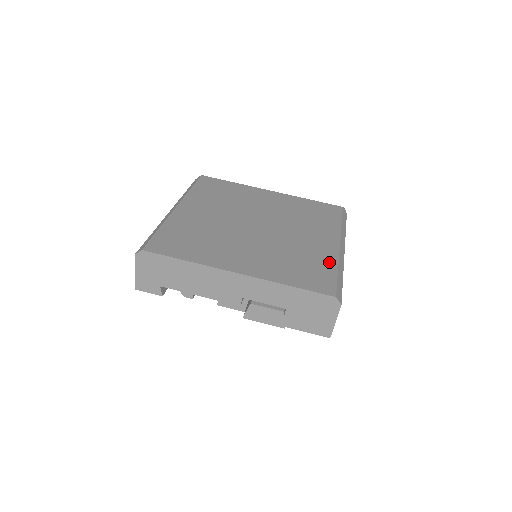
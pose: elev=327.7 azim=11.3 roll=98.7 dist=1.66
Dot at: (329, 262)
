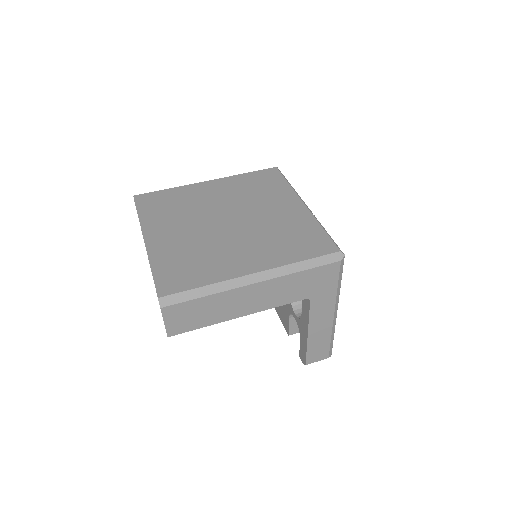
Dot at: (212, 277)
